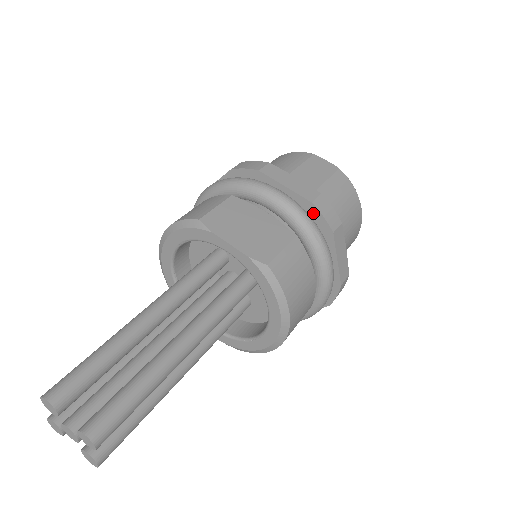
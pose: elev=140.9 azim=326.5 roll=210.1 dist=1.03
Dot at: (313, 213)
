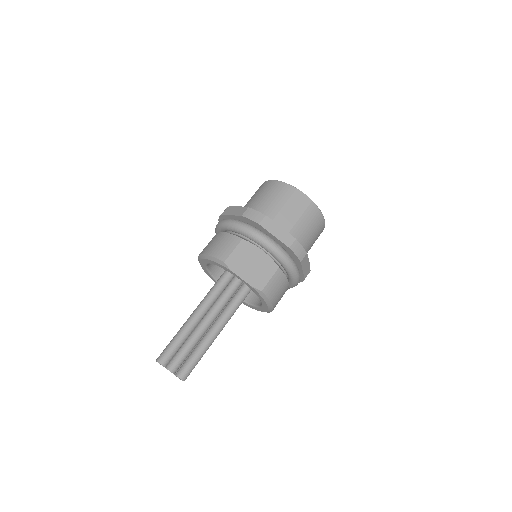
Dot at: (290, 251)
